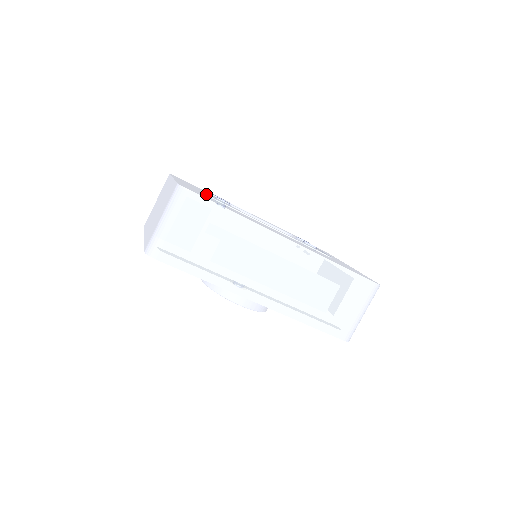
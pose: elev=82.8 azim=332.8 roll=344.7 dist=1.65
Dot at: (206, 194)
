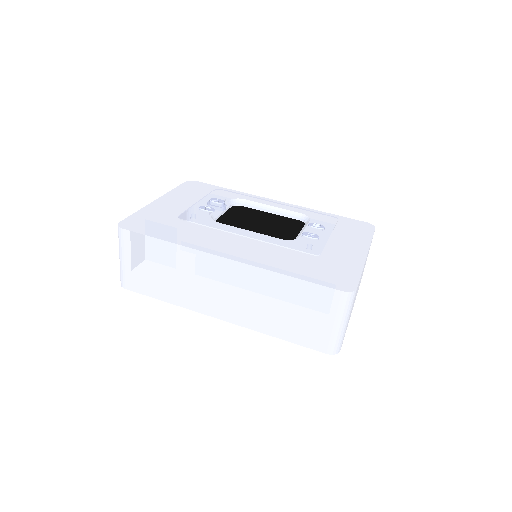
Dot at: (187, 207)
